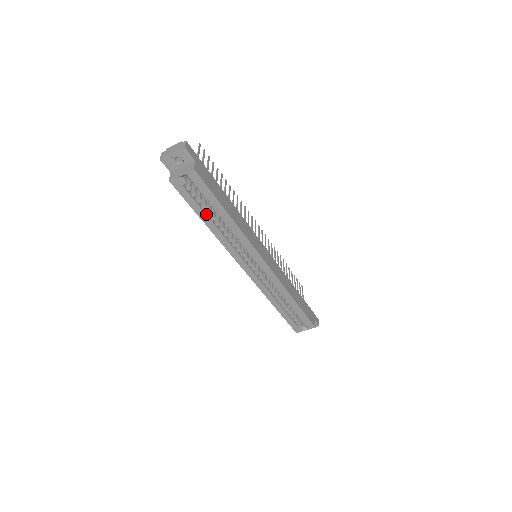
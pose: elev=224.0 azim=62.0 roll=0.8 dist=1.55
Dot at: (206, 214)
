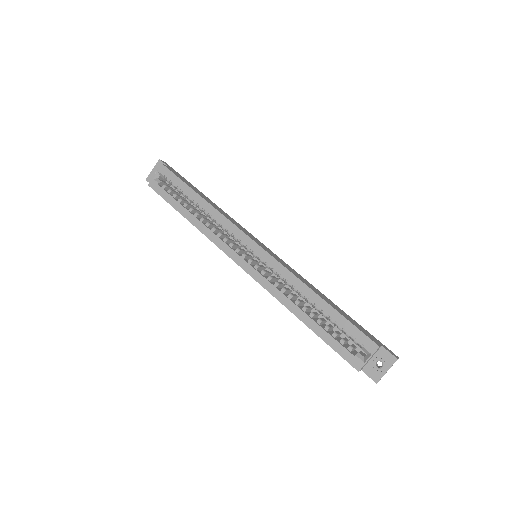
Dot at: (183, 206)
